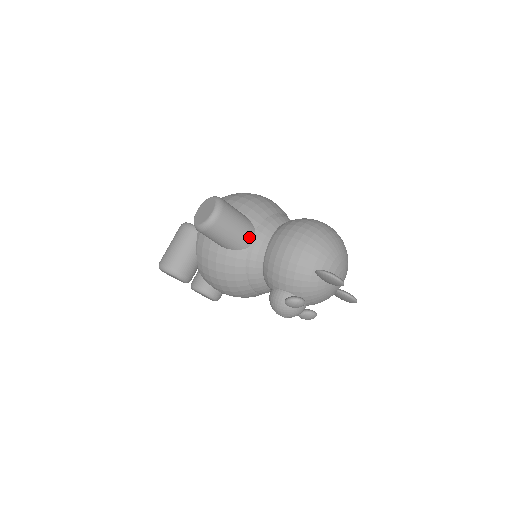
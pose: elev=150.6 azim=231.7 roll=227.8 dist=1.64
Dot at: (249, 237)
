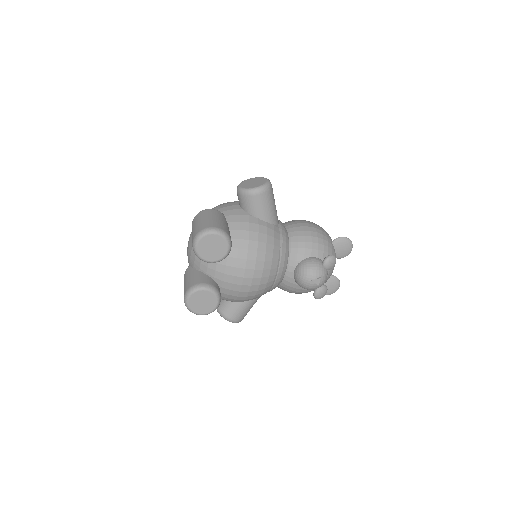
Dot at: (277, 217)
